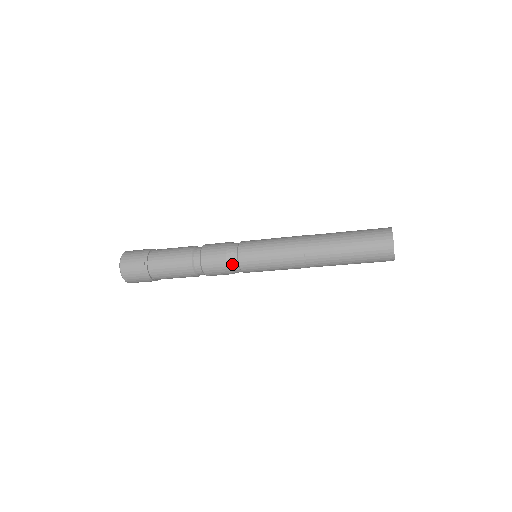
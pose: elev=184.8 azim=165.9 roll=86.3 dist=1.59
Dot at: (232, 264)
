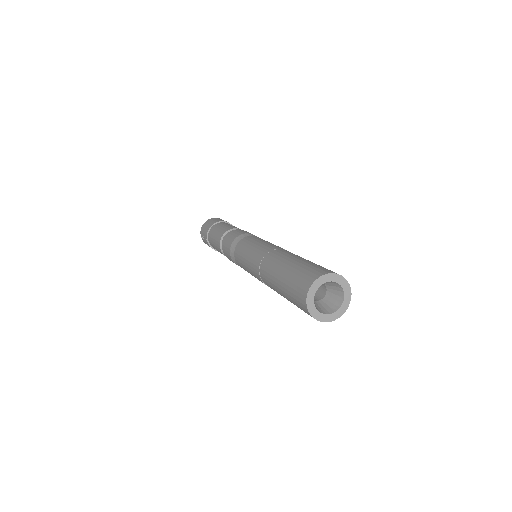
Dot at: occluded
